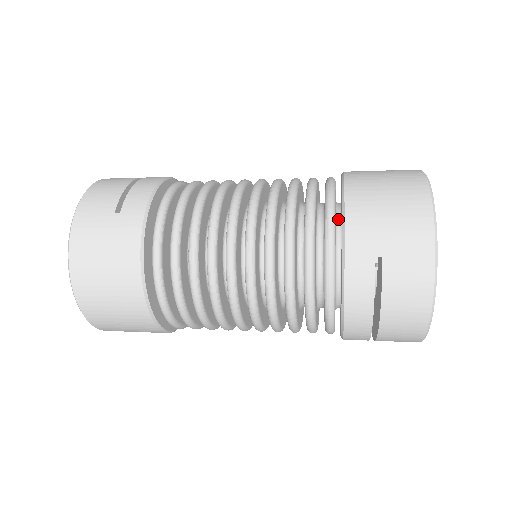
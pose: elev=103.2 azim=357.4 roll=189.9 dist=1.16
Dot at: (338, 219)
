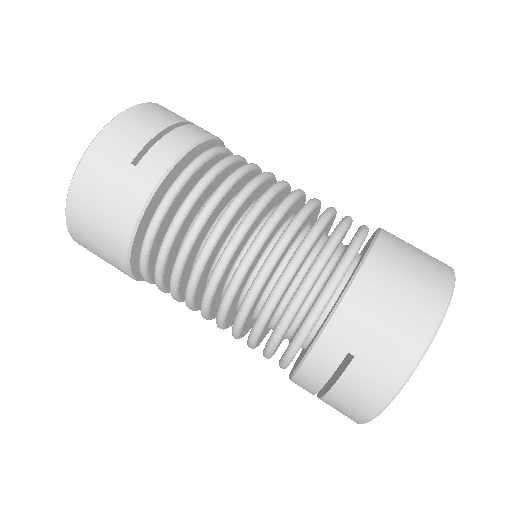
Dot at: (343, 282)
